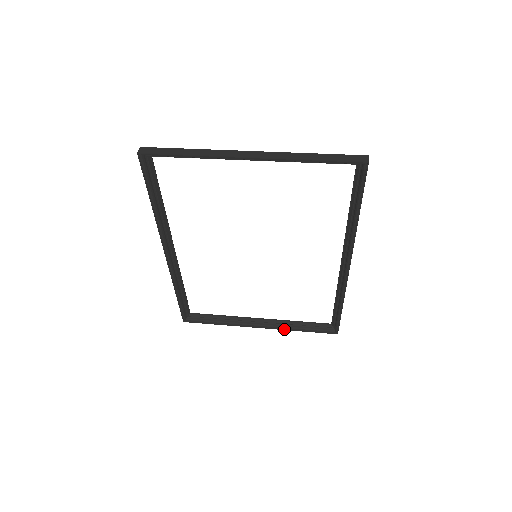
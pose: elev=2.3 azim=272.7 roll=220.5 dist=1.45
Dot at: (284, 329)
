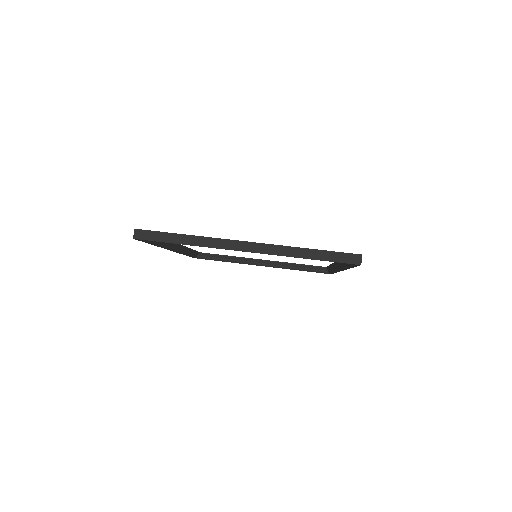
Dot at: (284, 268)
